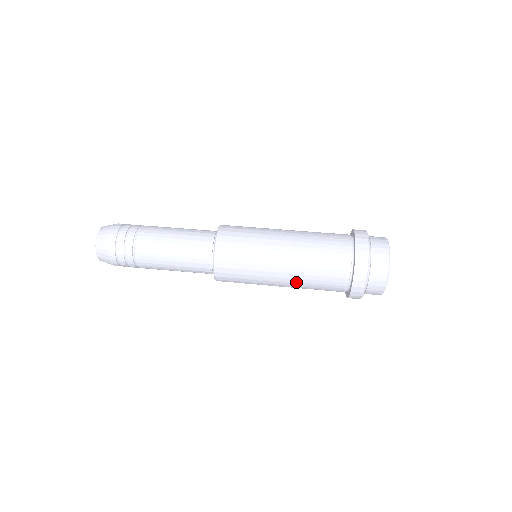
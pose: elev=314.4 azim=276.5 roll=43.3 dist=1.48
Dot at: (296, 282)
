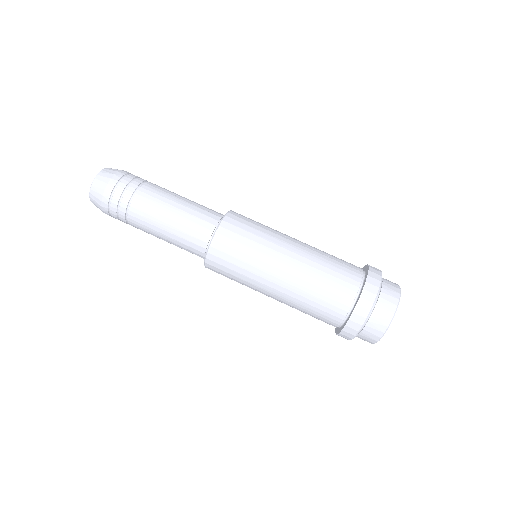
Dot at: (288, 299)
